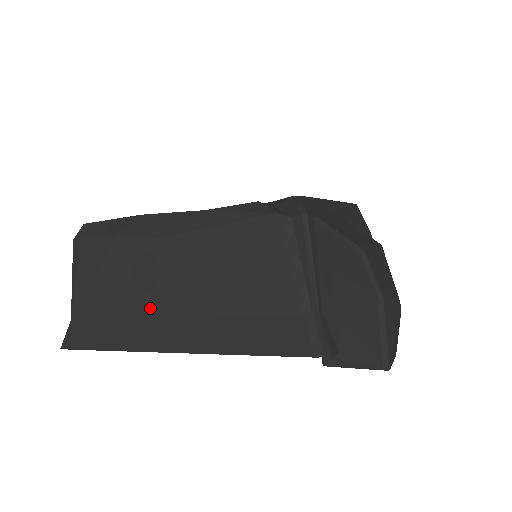
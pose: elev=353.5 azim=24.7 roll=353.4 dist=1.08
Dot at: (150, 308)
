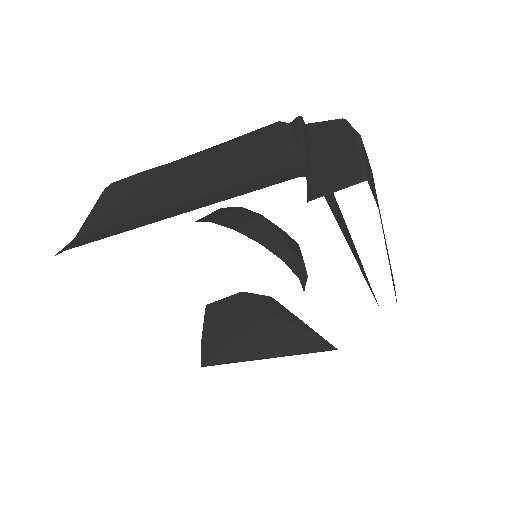
Dot at: (155, 206)
